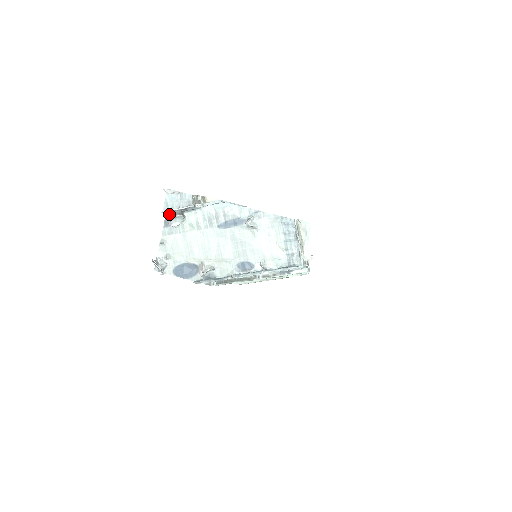
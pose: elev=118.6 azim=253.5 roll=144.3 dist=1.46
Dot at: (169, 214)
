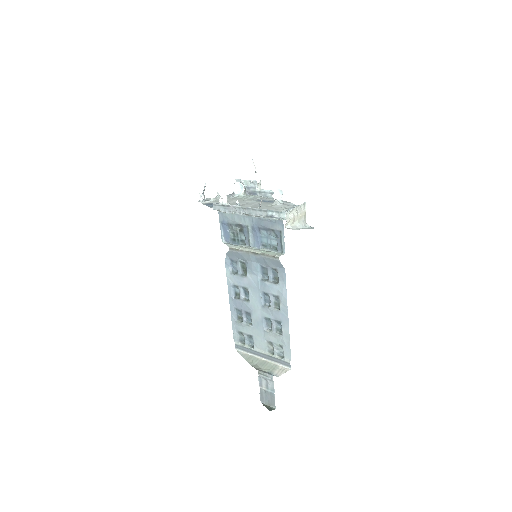
Dot at: occluded
